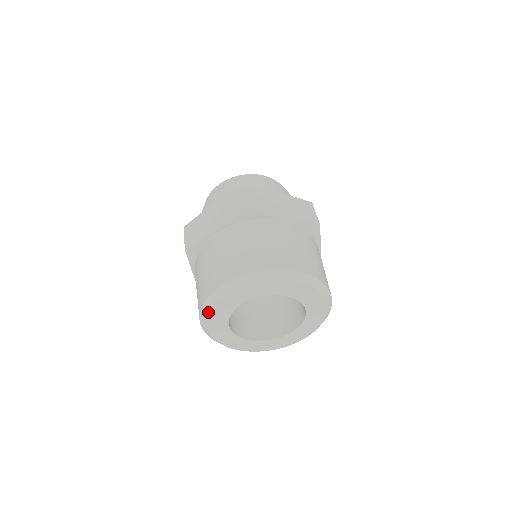
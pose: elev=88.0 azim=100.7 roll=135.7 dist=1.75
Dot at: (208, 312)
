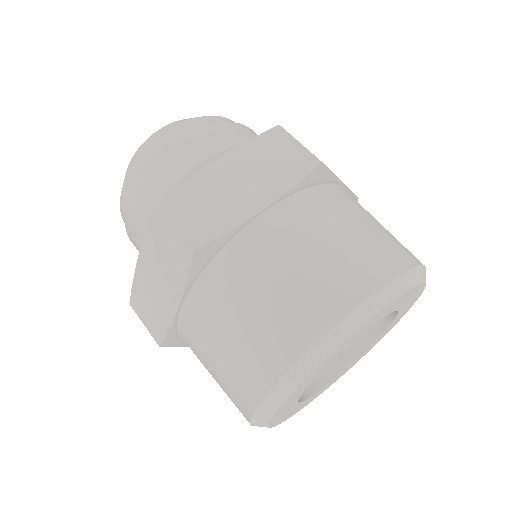
Dot at: occluded
